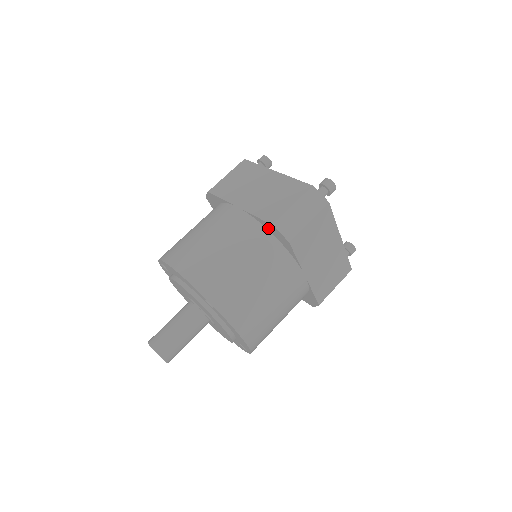
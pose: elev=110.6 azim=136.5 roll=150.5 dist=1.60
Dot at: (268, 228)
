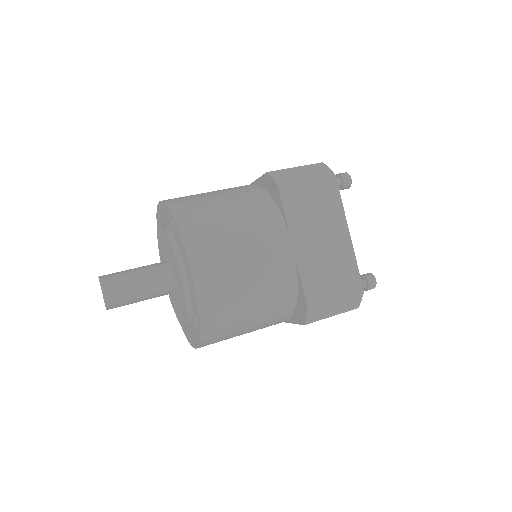
Dot at: (265, 186)
